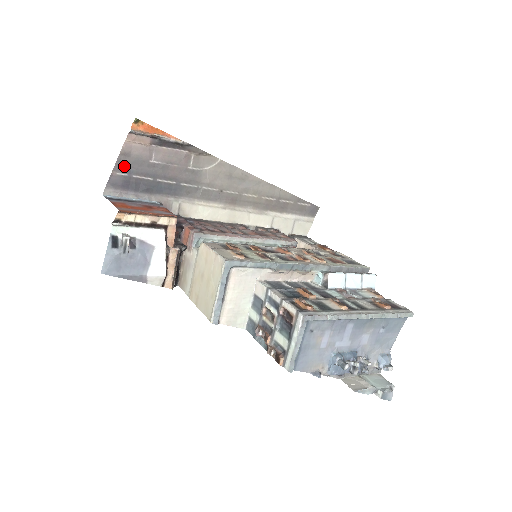
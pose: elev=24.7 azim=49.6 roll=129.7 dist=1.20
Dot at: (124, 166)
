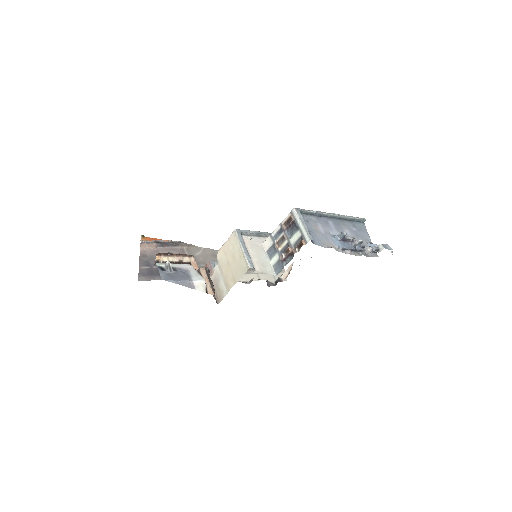
Dot at: (145, 263)
